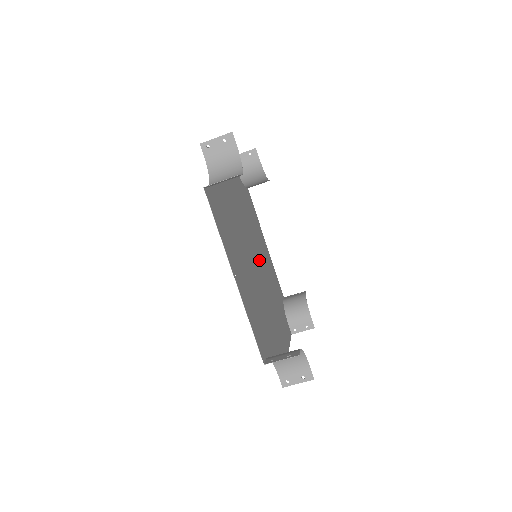
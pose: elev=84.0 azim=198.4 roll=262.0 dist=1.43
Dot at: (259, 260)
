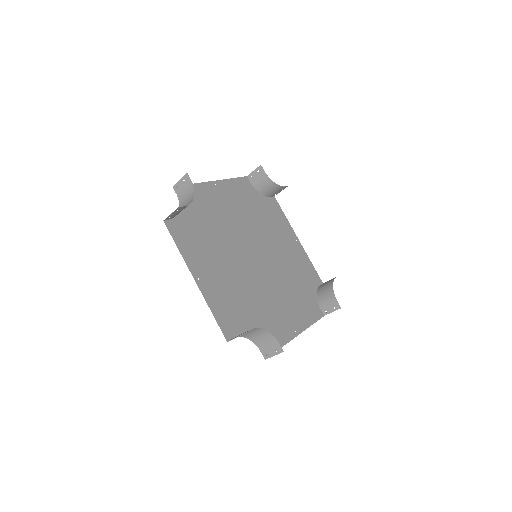
Dot at: (268, 258)
